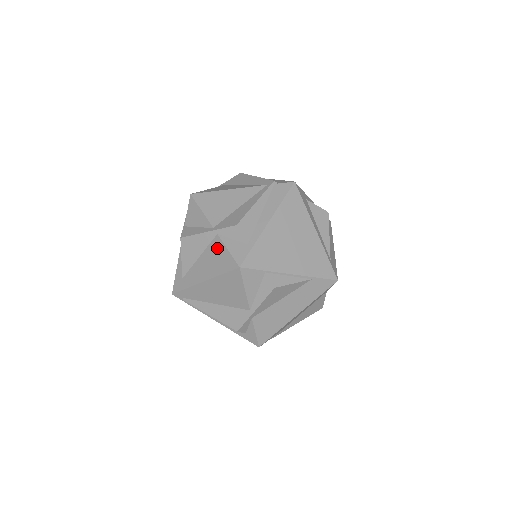
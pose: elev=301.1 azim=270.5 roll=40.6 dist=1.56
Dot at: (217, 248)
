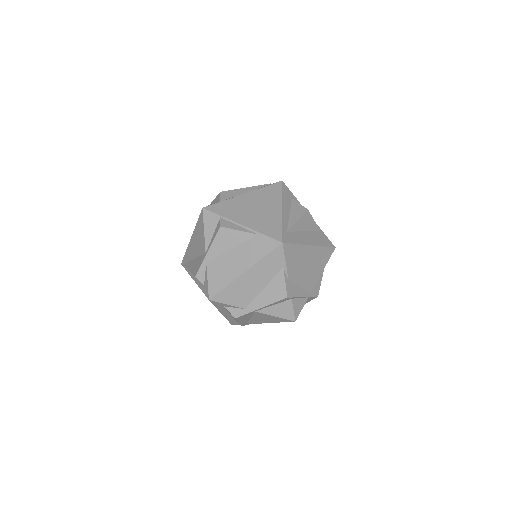
Dot at: occluded
